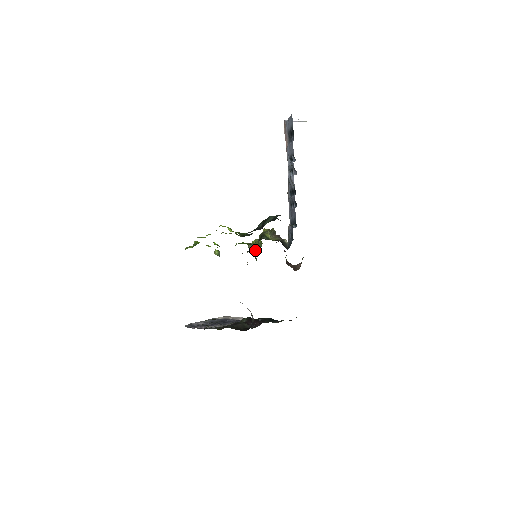
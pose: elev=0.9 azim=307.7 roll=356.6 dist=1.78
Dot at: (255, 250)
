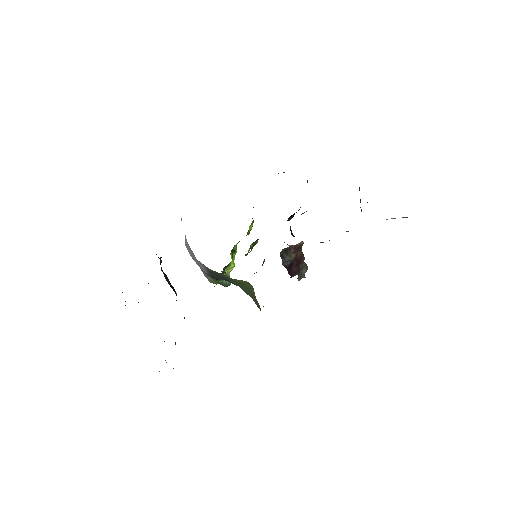
Dot at: occluded
